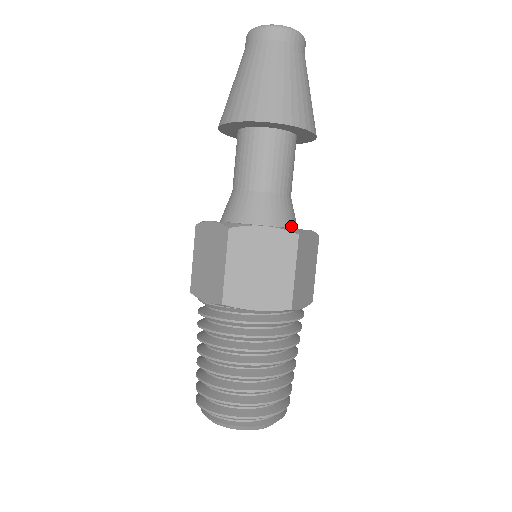
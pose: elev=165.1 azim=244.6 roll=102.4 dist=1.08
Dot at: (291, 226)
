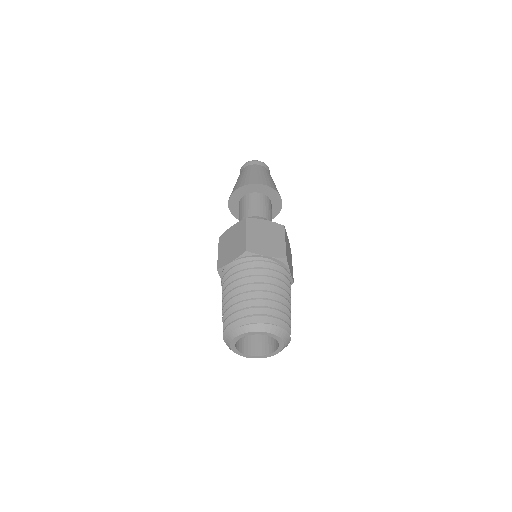
Dot at: occluded
